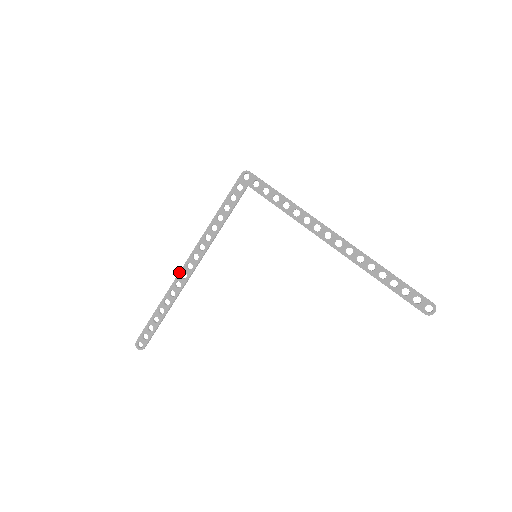
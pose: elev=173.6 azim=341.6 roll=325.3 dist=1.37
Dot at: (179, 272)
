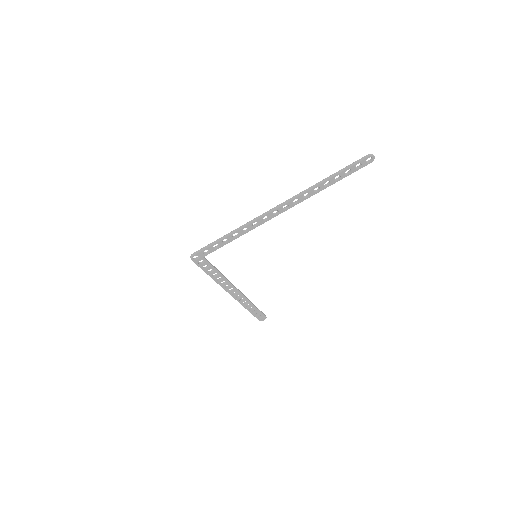
Dot at: occluded
